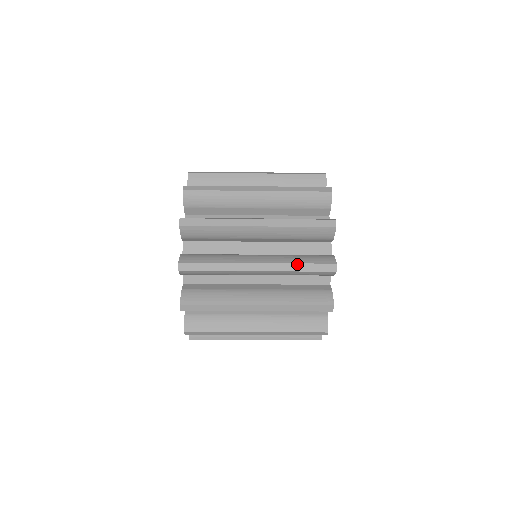
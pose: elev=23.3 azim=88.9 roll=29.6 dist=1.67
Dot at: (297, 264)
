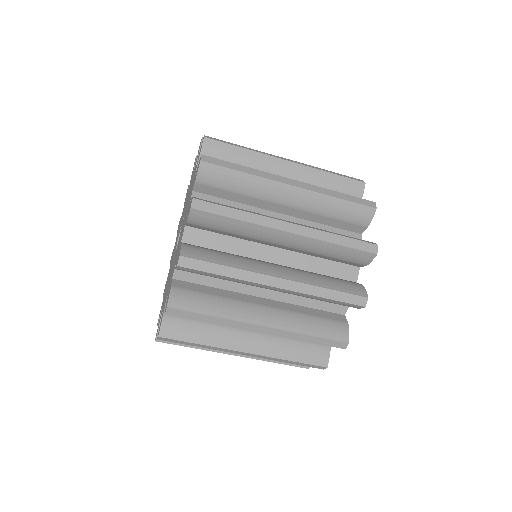
Dot at: (335, 235)
